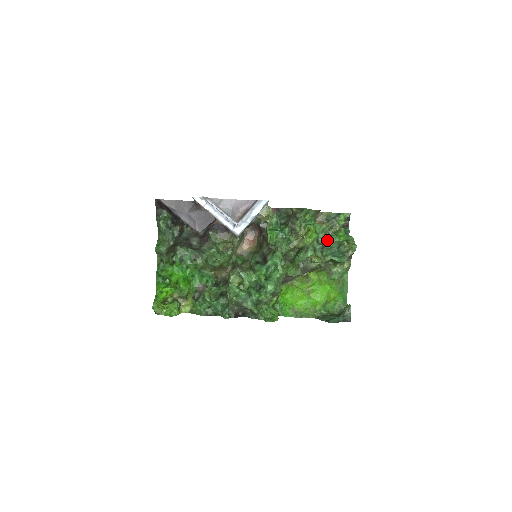
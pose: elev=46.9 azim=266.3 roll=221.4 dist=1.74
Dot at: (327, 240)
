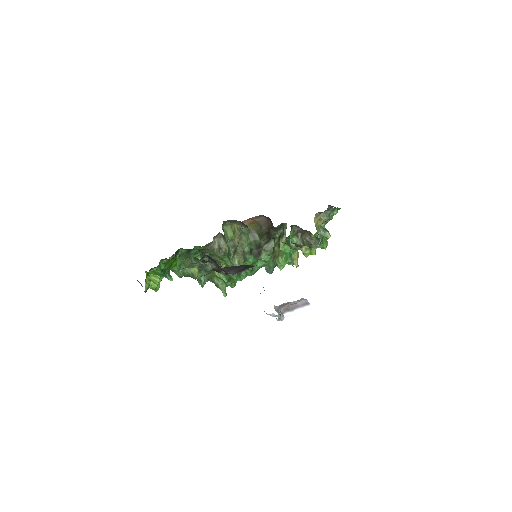
Dot at: occluded
